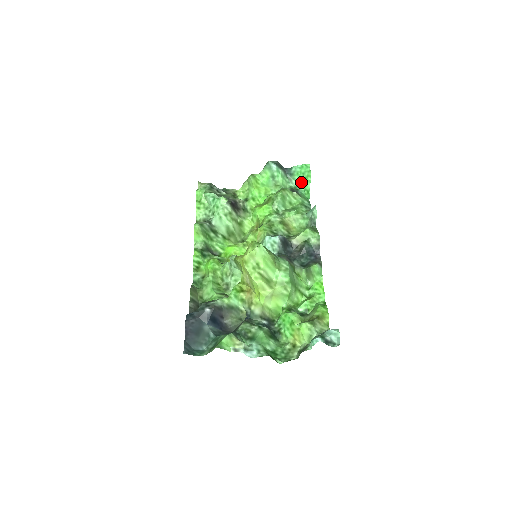
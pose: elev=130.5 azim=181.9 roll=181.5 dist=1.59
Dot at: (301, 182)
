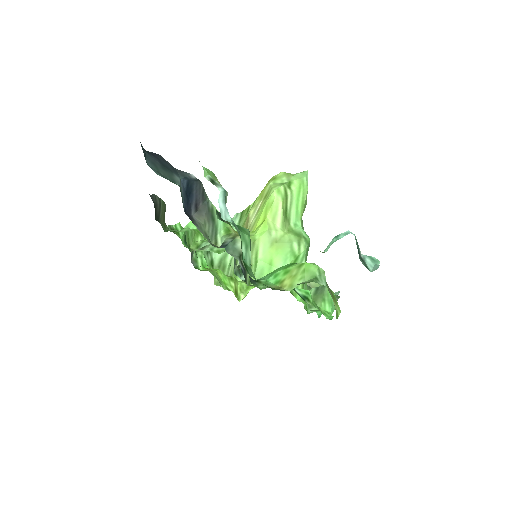
Dot at: occluded
